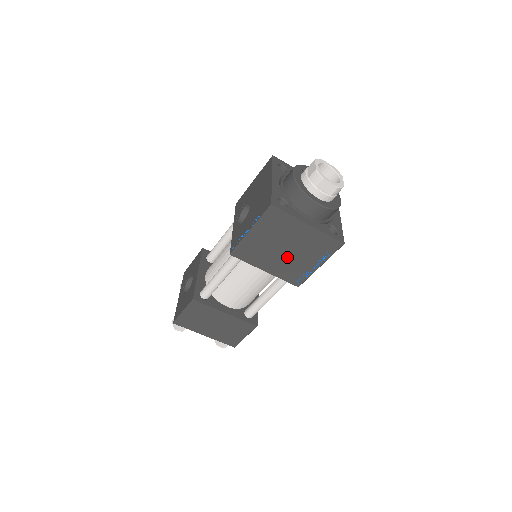
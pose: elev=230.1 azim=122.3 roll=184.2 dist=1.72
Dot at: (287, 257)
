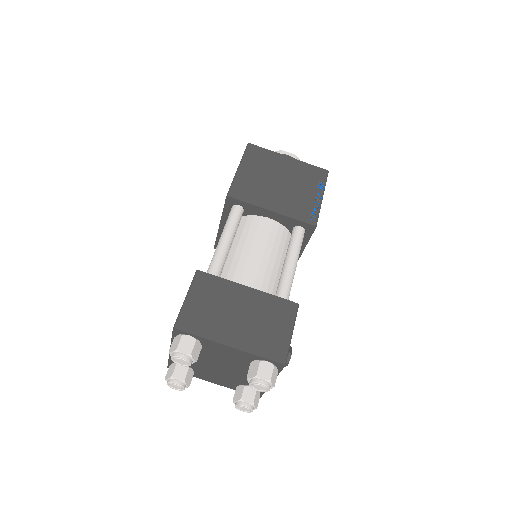
Dot at: (285, 191)
